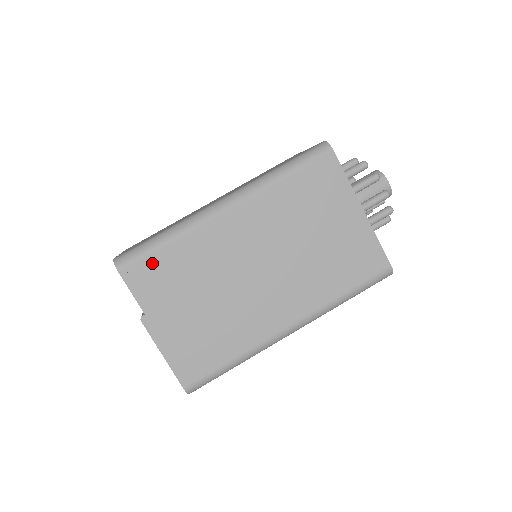
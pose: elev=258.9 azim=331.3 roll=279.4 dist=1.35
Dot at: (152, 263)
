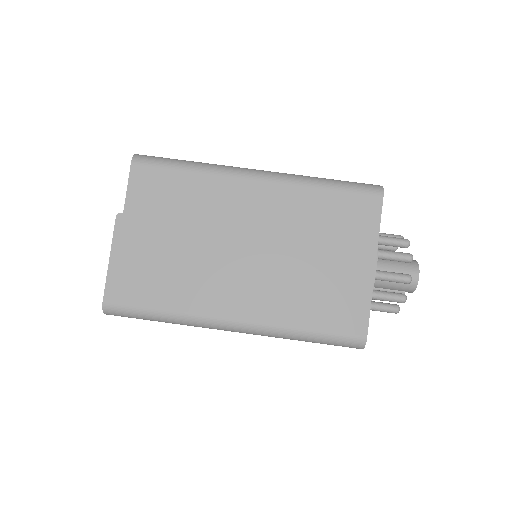
Dot at: (162, 176)
